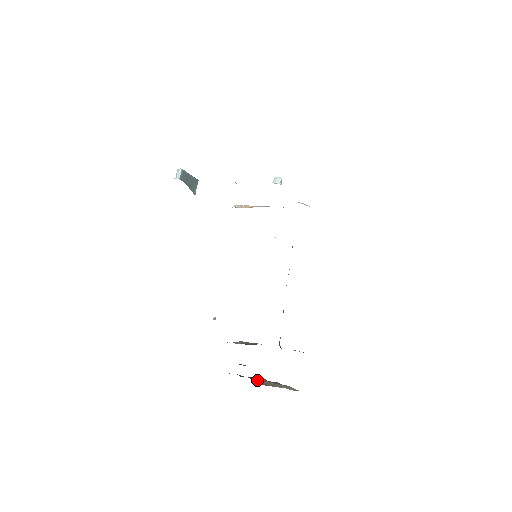
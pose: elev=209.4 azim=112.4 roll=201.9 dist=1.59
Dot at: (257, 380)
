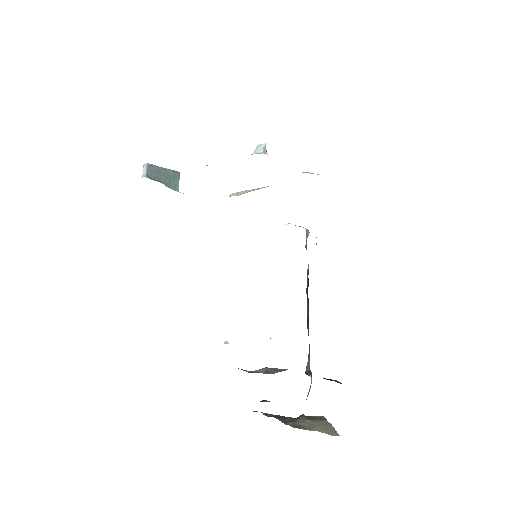
Dot at: (289, 419)
